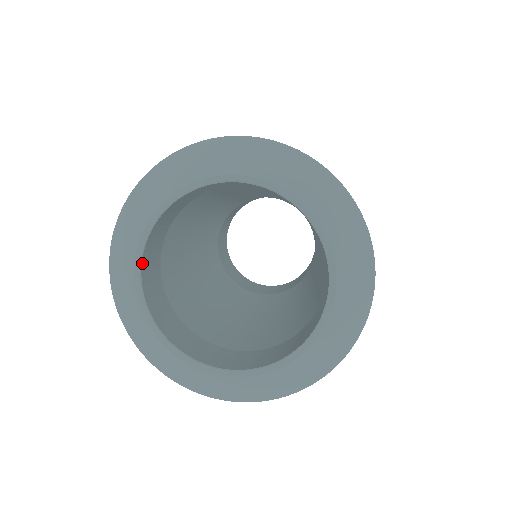
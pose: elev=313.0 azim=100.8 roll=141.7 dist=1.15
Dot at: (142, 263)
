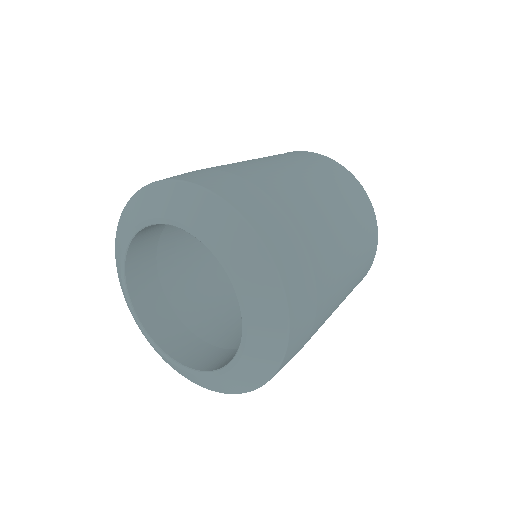
Dot at: (126, 259)
